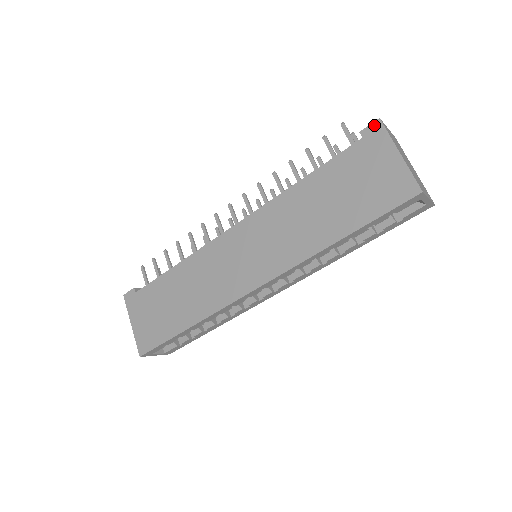
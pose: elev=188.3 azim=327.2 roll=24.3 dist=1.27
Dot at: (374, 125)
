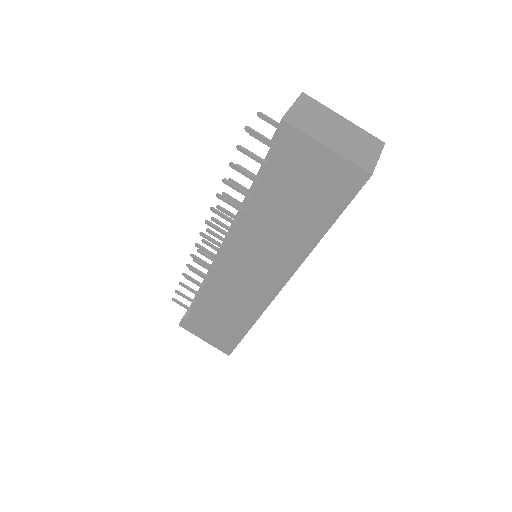
Dot at: (281, 128)
